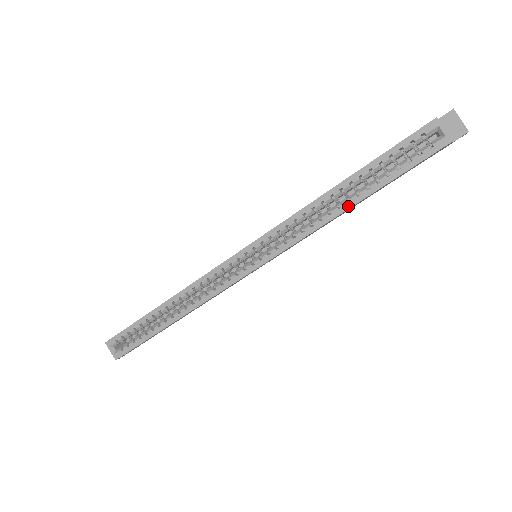
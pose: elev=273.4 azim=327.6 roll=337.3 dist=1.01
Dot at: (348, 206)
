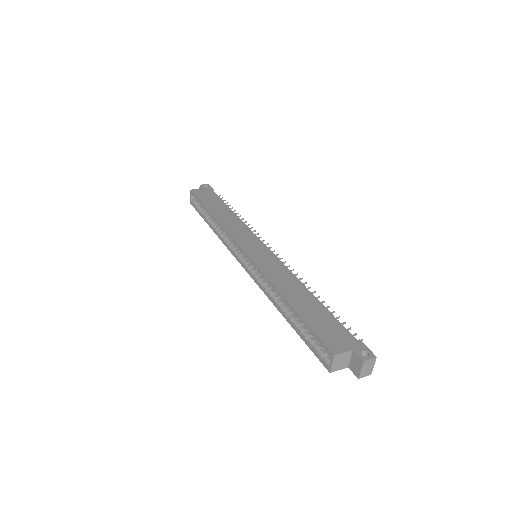
Dot at: (281, 312)
